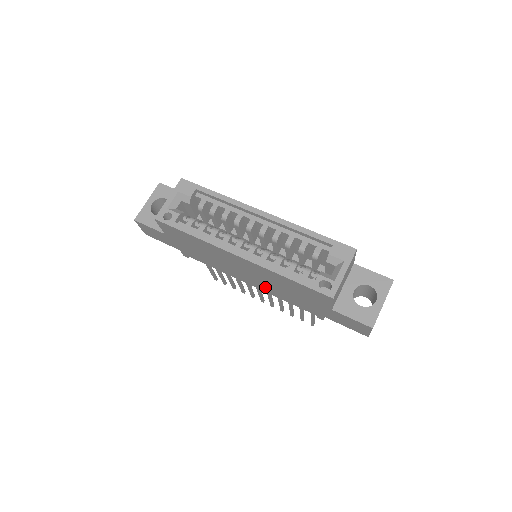
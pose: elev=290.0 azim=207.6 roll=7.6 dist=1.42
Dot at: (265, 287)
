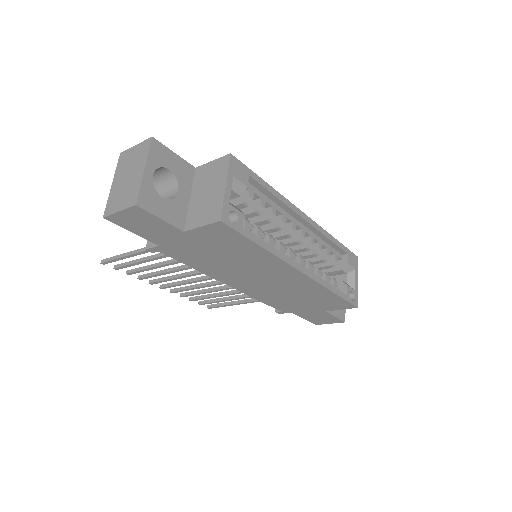
Dot at: (259, 291)
